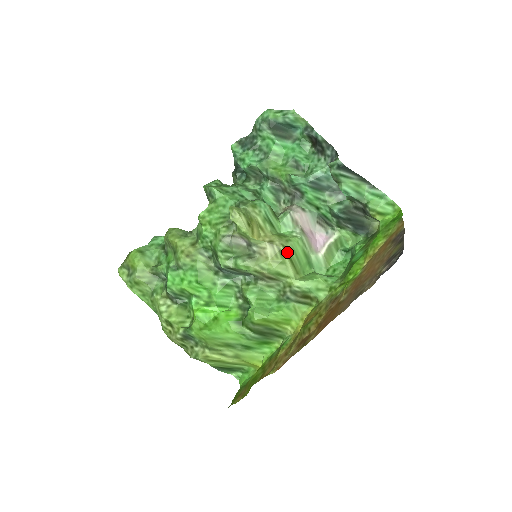
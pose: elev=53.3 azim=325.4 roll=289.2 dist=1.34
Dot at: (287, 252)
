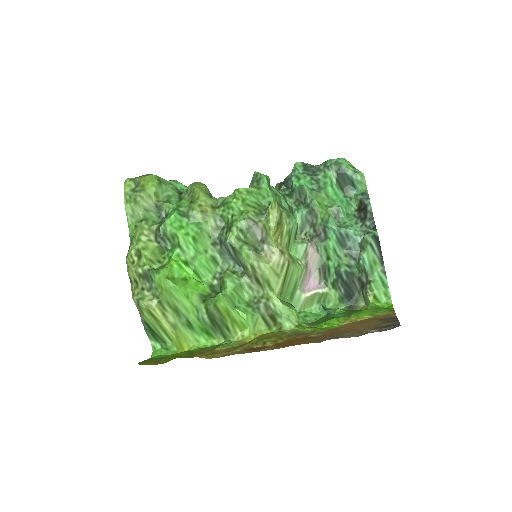
Dot at: (287, 270)
